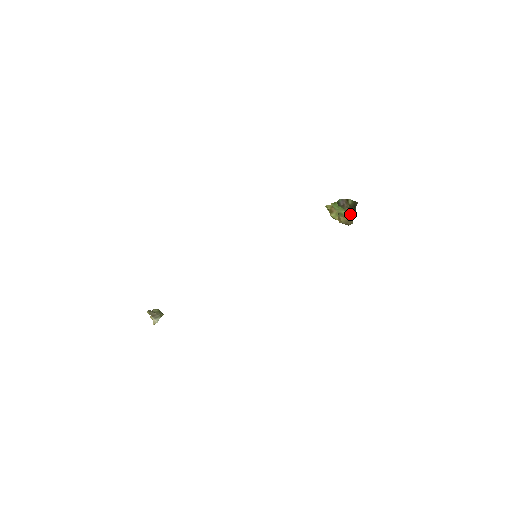
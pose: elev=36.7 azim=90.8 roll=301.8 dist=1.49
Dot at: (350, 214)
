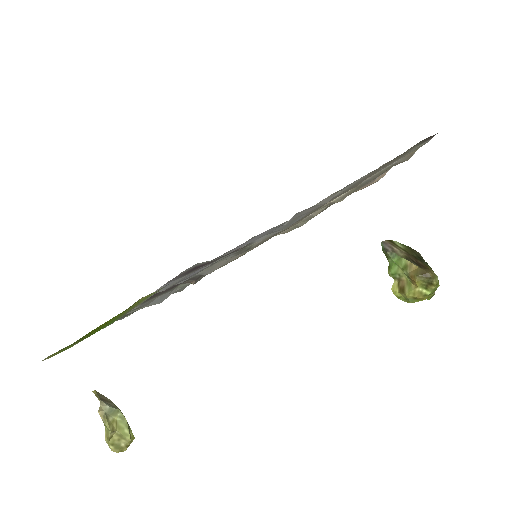
Dot at: (419, 264)
